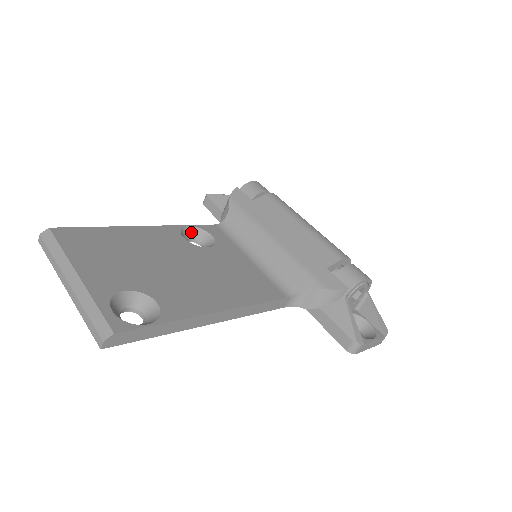
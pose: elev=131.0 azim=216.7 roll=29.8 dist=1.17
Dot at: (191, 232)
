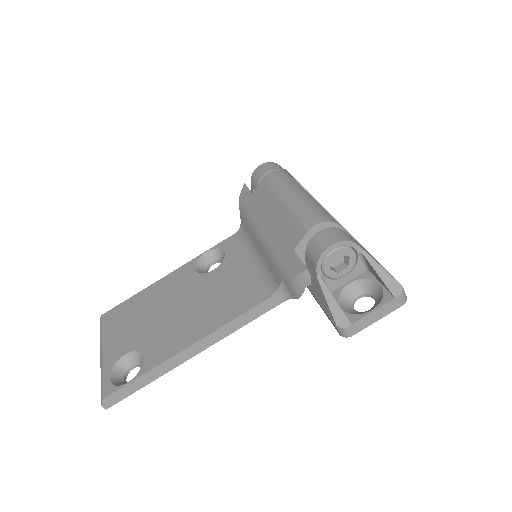
Dot at: (211, 256)
